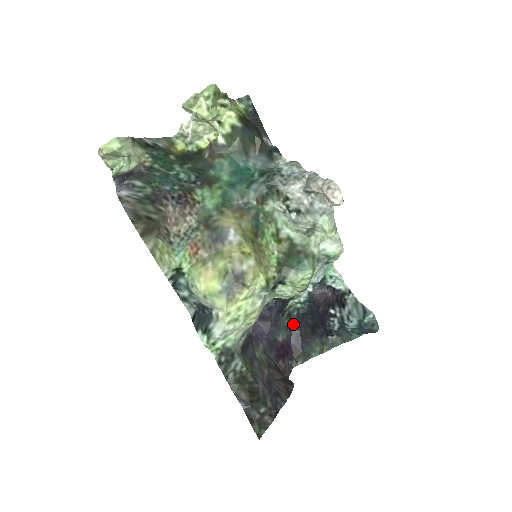
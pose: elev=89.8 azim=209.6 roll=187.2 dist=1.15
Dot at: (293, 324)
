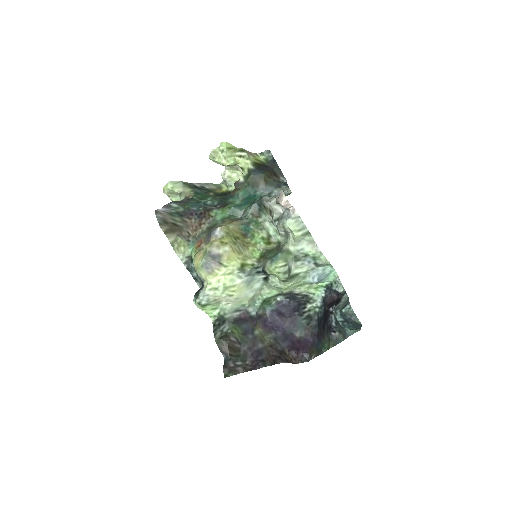
Dot at: (313, 326)
